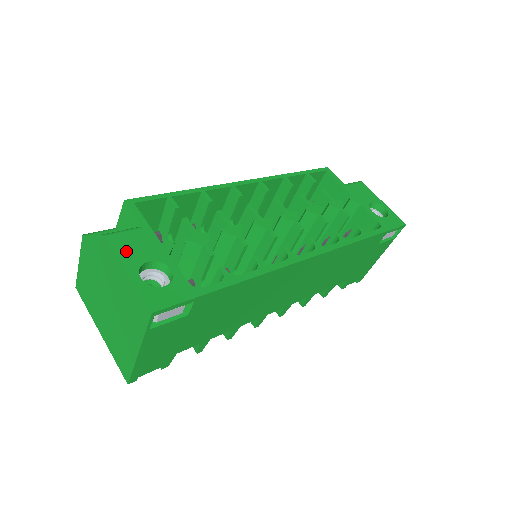
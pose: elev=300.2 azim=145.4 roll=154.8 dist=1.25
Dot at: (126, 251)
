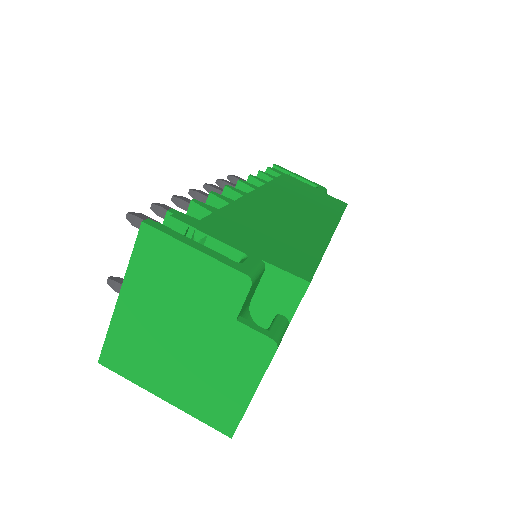
Dot at: occluded
